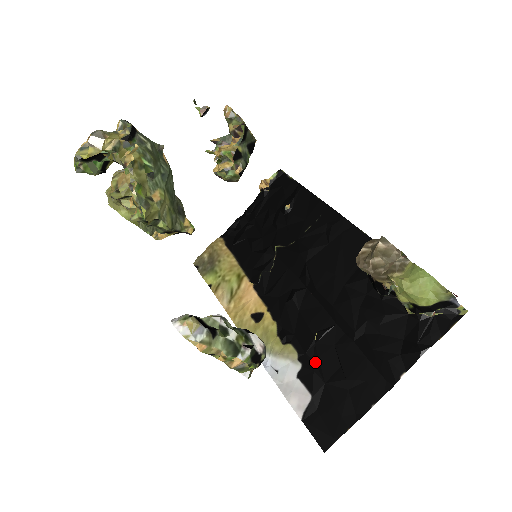
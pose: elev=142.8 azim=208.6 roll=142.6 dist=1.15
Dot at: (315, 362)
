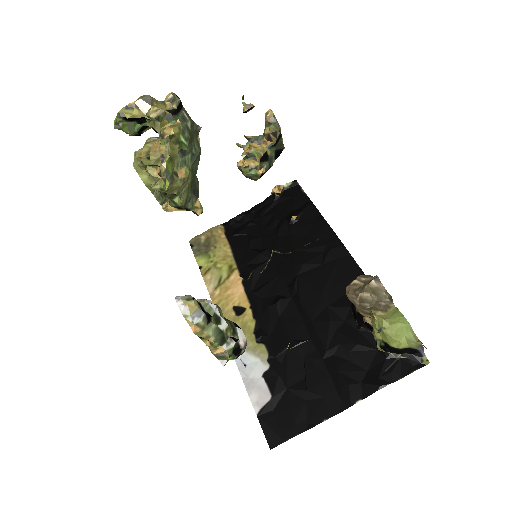
Dot at: (282, 367)
